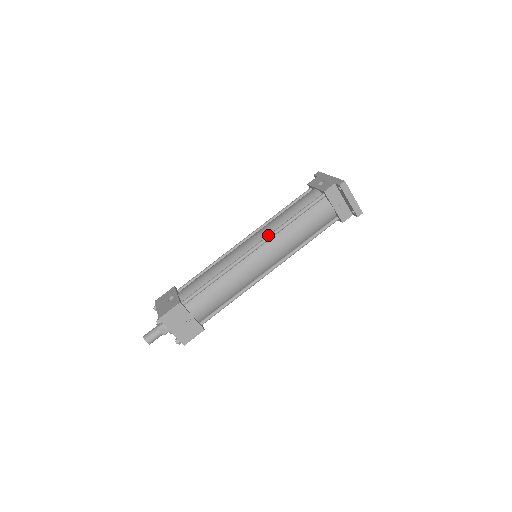
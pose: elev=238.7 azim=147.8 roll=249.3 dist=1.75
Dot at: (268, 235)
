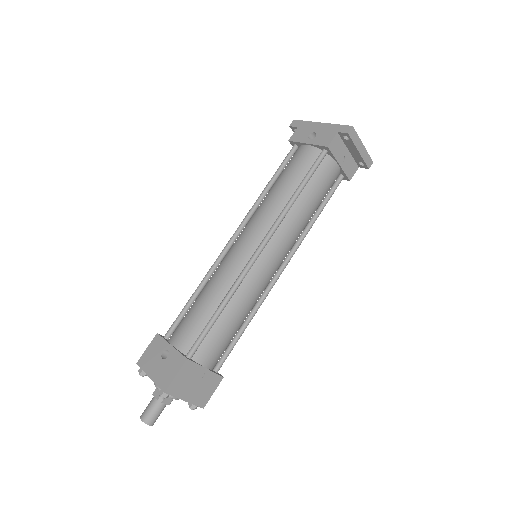
Dot at: (273, 225)
